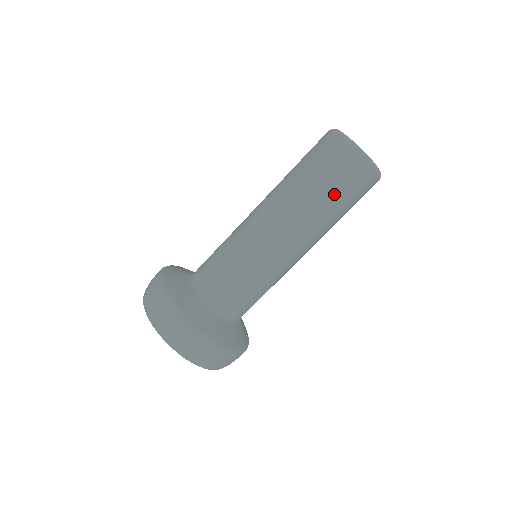
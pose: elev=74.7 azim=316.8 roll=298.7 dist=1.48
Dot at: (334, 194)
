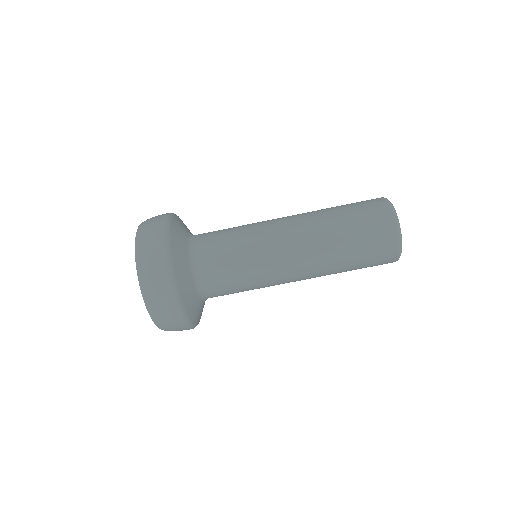
Dot at: (356, 269)
